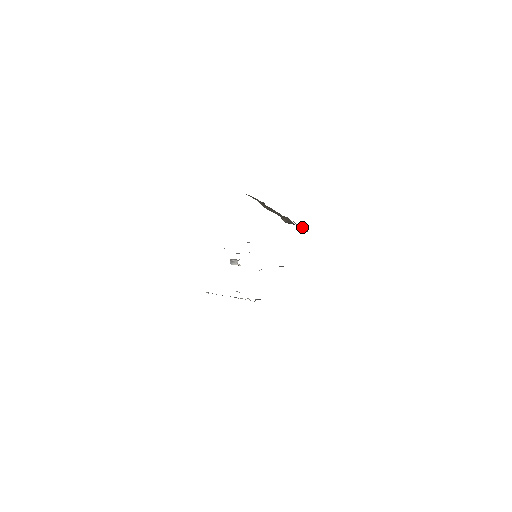
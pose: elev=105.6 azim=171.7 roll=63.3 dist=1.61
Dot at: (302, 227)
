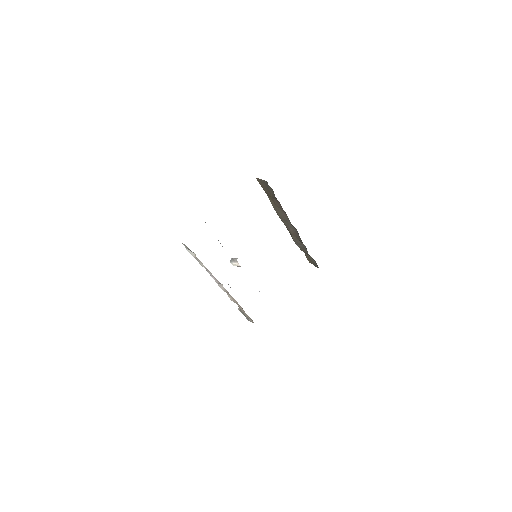
Dot at: (311, 258)
